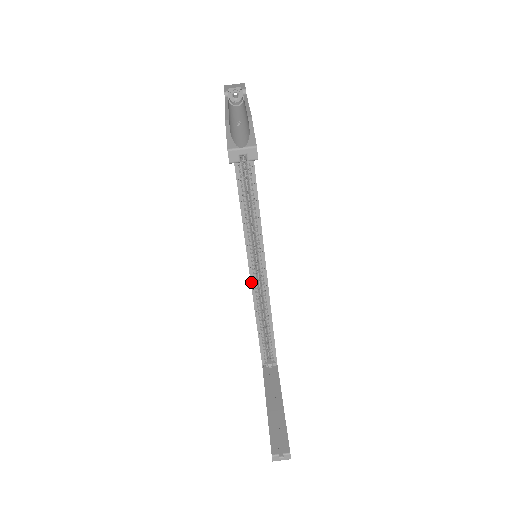
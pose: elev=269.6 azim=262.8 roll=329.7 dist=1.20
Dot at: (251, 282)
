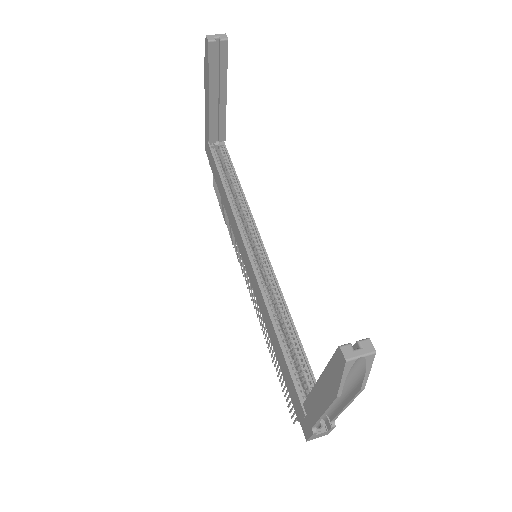
Dot at: (256, 278)
